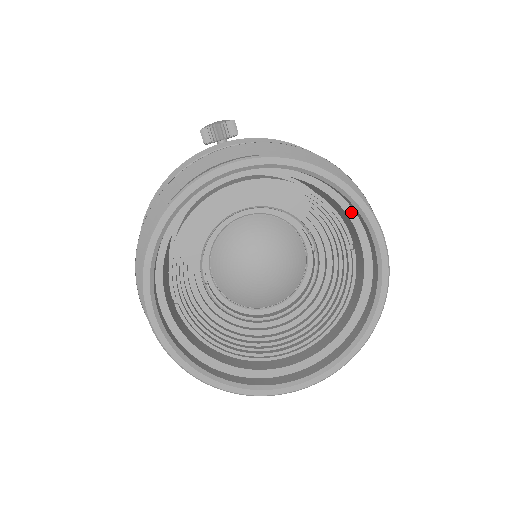
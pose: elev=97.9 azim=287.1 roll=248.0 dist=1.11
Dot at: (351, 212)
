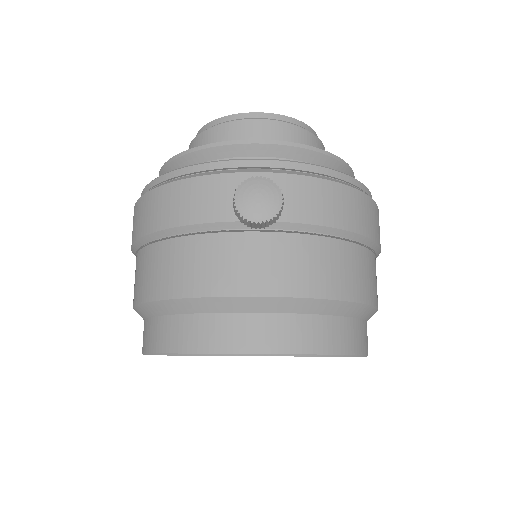
Dot at: occluded
